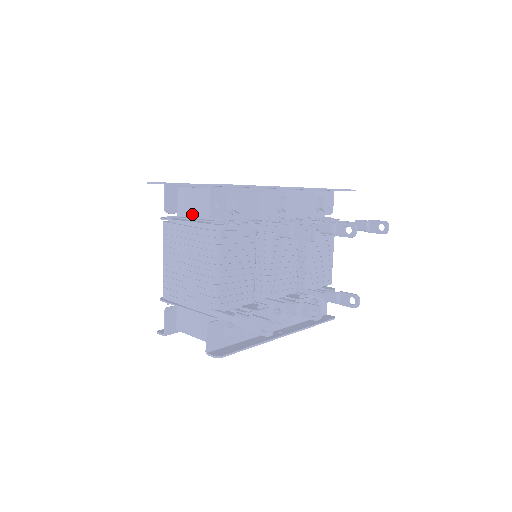
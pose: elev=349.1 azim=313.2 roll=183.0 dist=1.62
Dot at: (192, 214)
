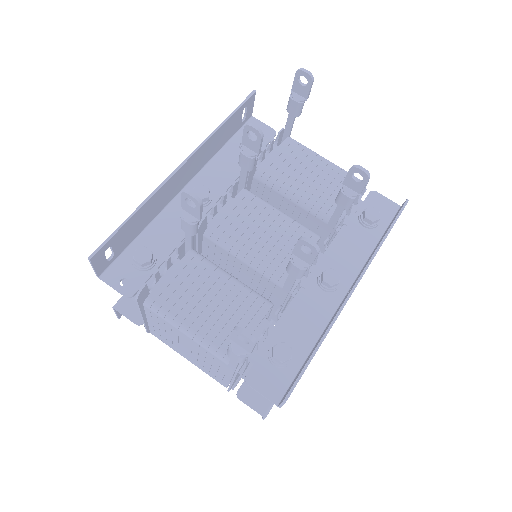
Dot at: occluded
